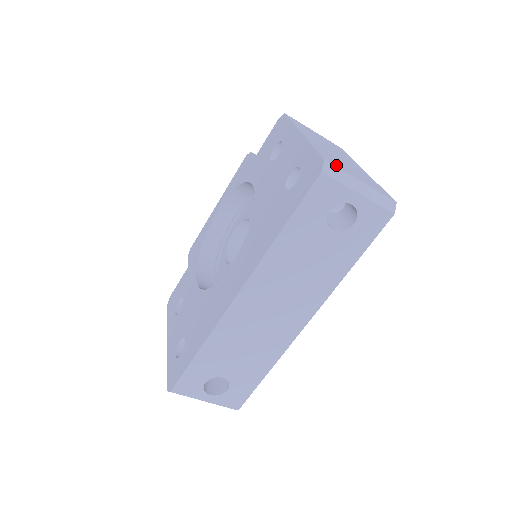
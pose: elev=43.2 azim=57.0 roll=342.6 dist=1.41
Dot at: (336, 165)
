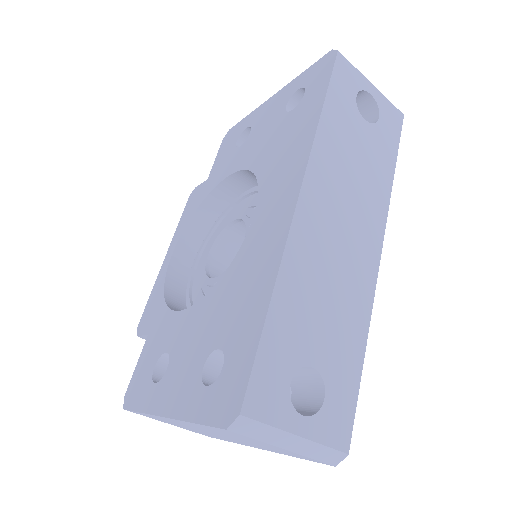
Dot at: occluded
